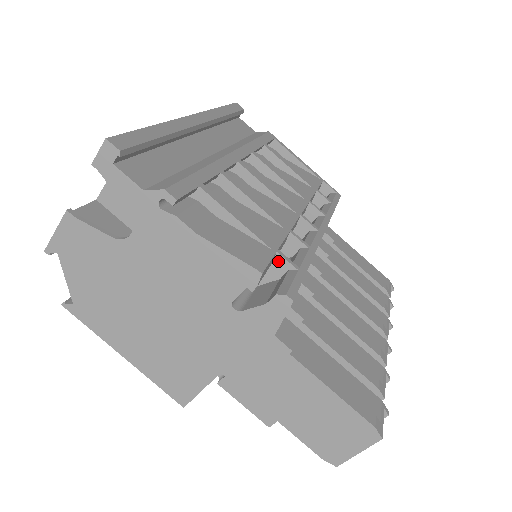
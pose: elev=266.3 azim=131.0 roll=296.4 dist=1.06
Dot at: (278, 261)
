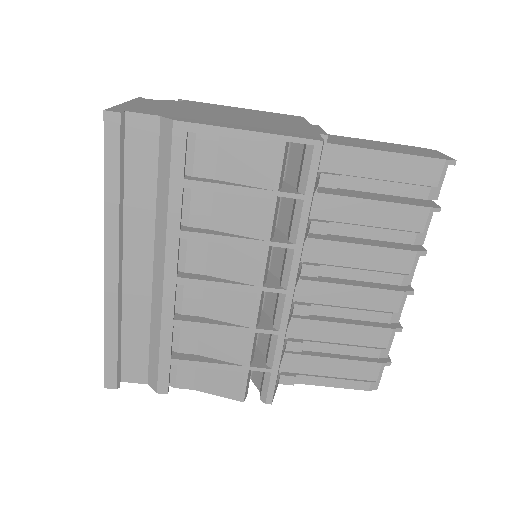
Dot at: (255, 367)
